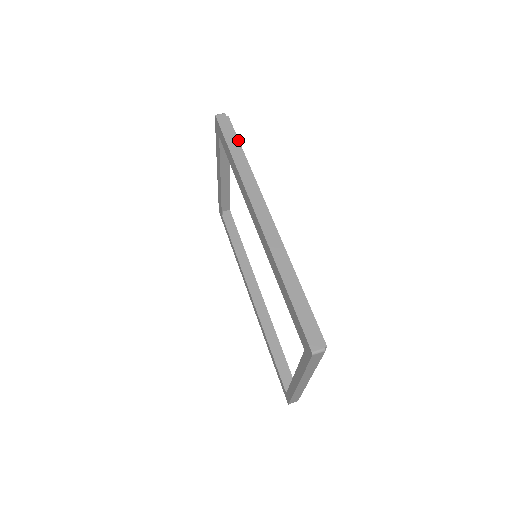
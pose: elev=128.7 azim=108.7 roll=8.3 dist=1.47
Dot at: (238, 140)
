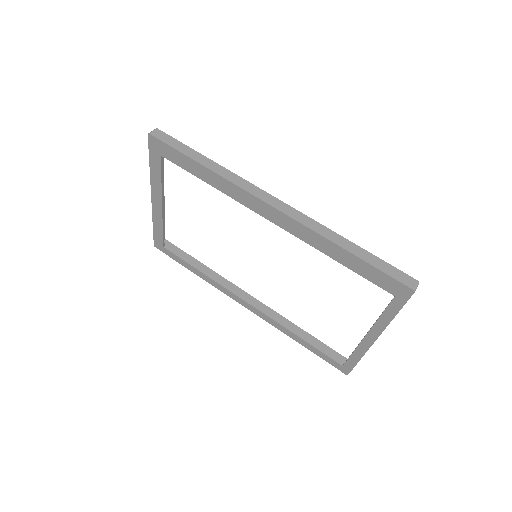
Dot at: (191, 148)
